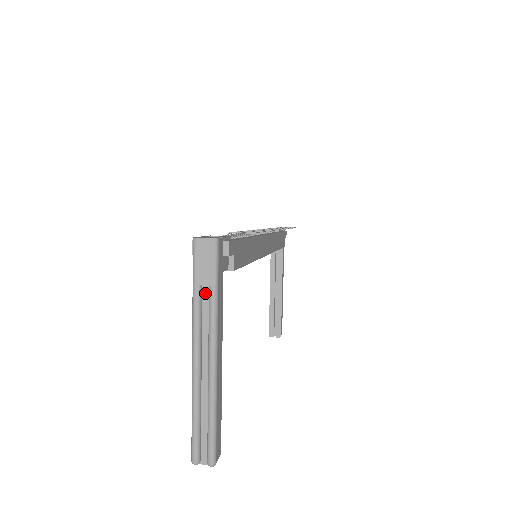
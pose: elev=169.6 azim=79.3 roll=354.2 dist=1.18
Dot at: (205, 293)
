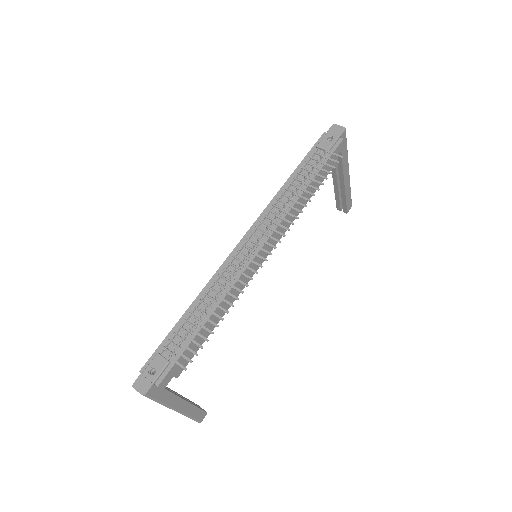
Dot at: occluded
